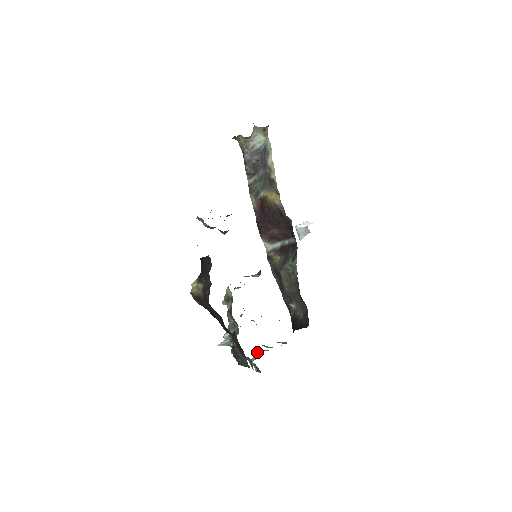
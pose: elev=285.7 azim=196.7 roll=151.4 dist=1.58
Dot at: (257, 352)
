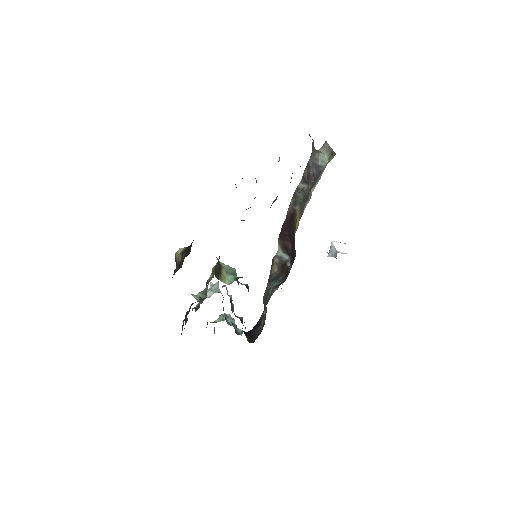
Dot at: occluded
